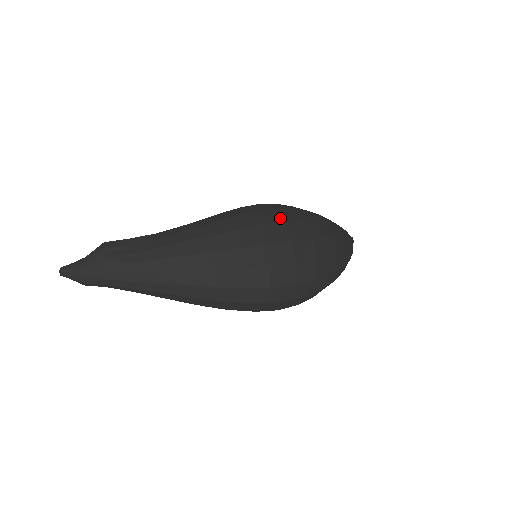
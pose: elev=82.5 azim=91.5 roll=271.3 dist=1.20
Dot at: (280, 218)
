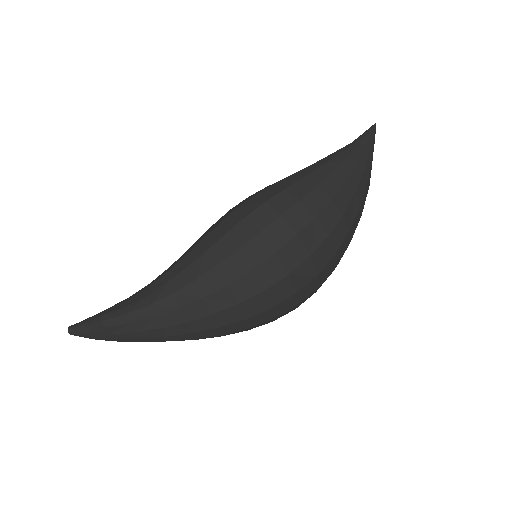
Dot at: (284, 270)
